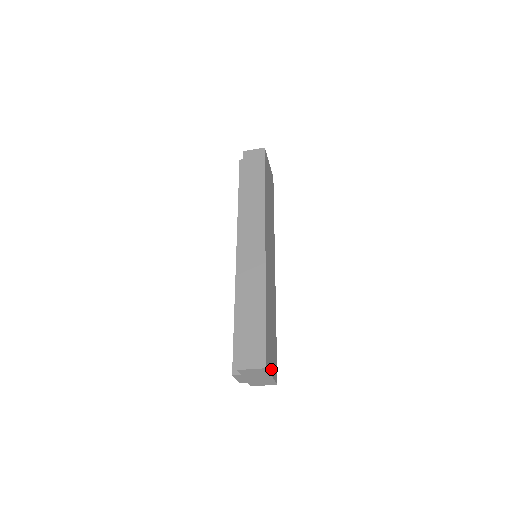
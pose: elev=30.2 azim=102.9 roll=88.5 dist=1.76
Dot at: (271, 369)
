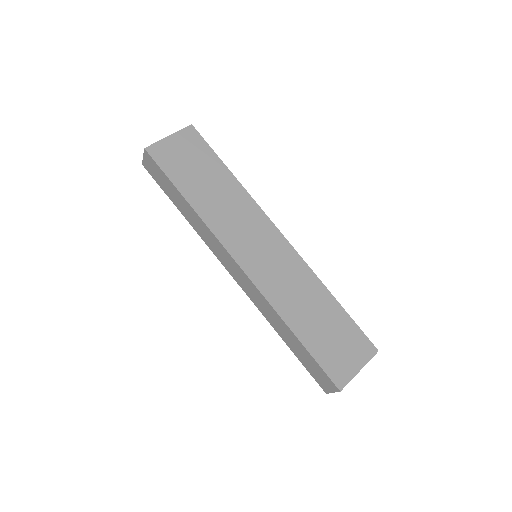
Dot at: (353, 367)
